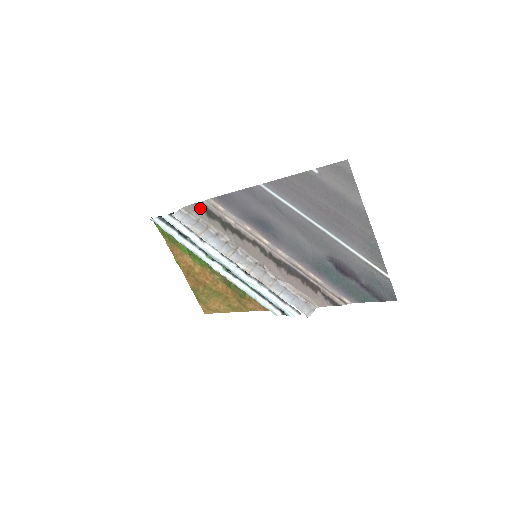
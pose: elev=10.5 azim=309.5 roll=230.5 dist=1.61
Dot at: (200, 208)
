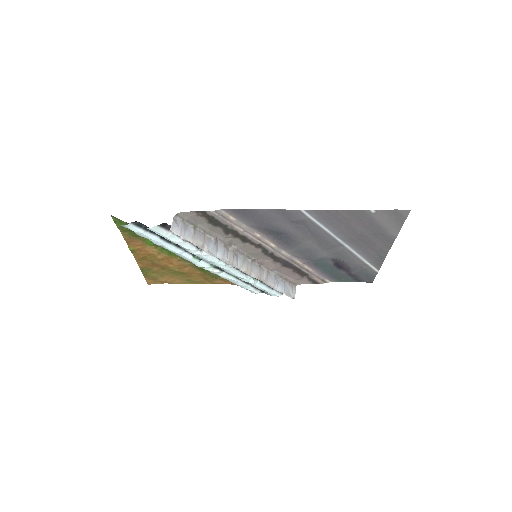
Dot at: (201, 216)
